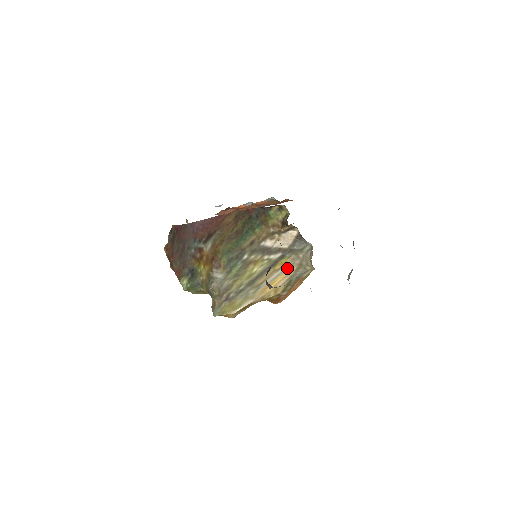
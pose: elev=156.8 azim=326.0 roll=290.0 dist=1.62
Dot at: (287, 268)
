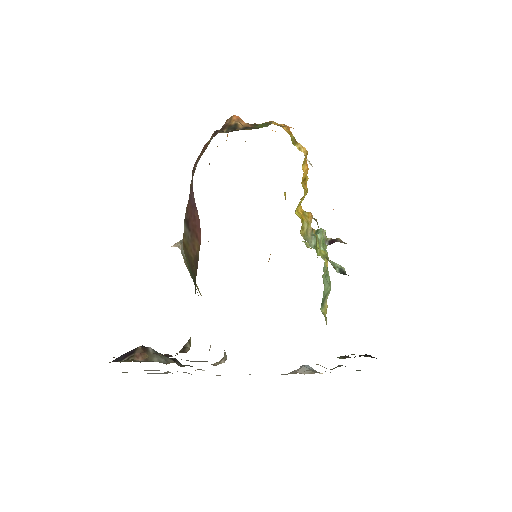
Dot at: occluded
